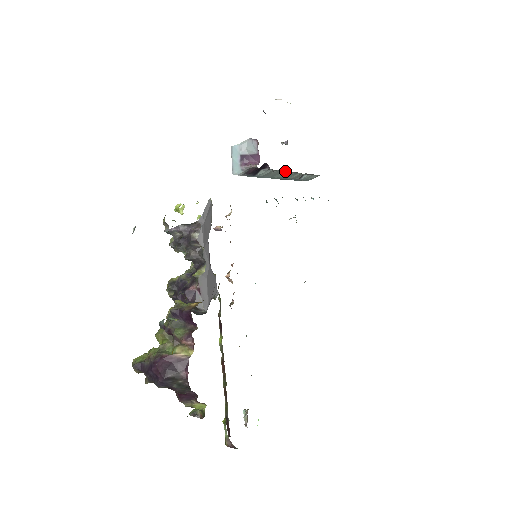
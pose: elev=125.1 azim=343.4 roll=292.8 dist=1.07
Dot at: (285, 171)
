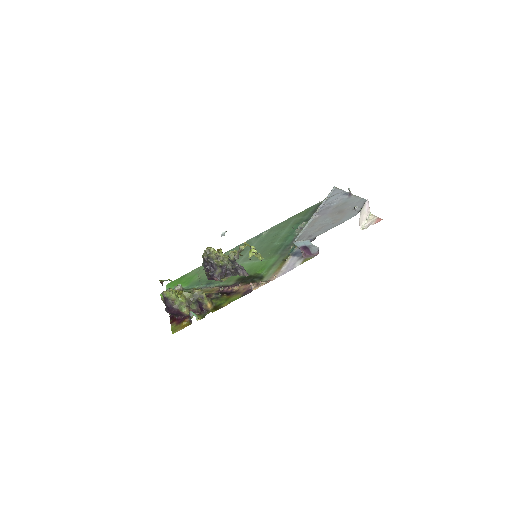
Dot at: occluded
